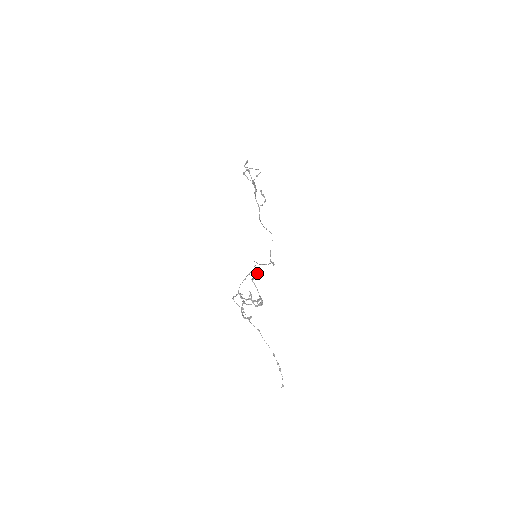
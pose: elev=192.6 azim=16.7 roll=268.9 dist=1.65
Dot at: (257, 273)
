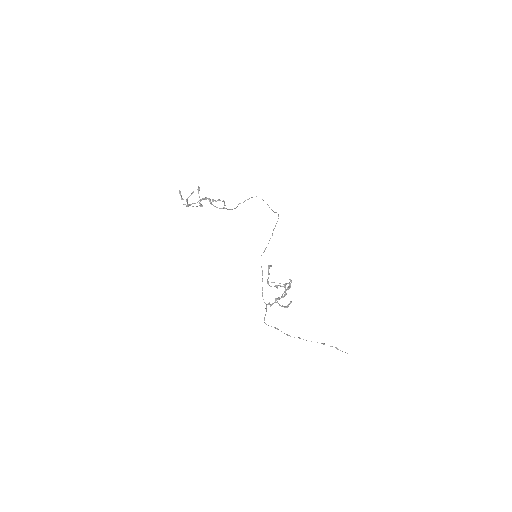
Dot at: (268, 268)
